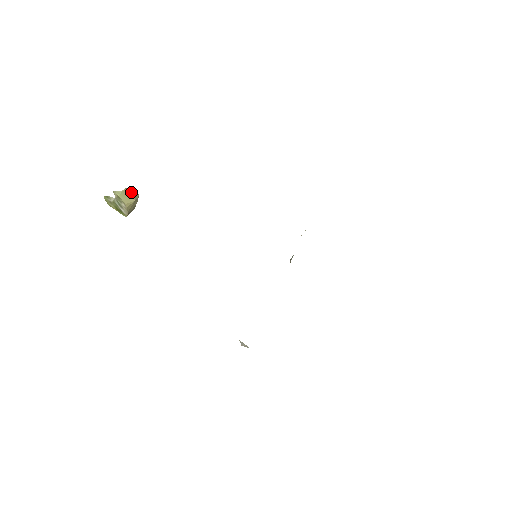
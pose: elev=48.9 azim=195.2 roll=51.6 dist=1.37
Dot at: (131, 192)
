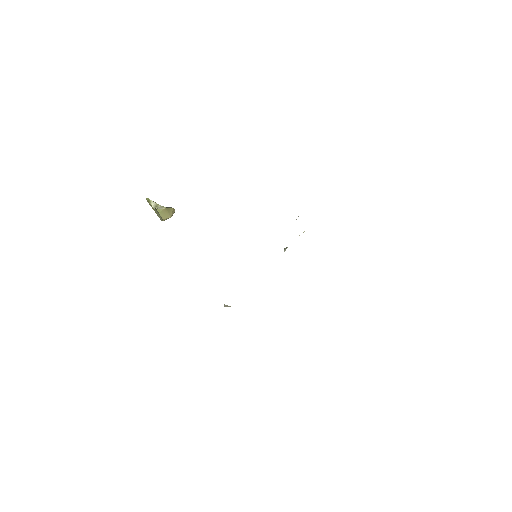
Dot at: (169, 210)
